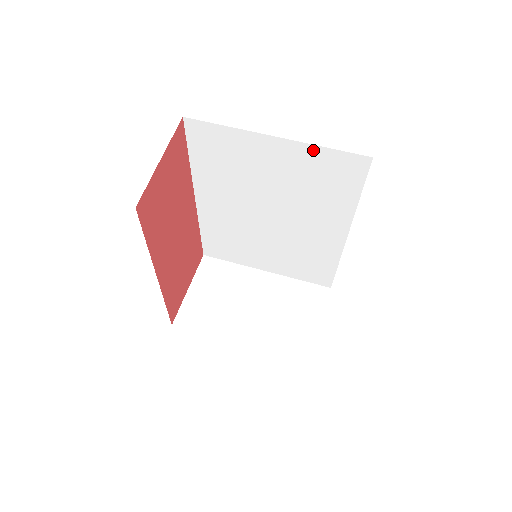
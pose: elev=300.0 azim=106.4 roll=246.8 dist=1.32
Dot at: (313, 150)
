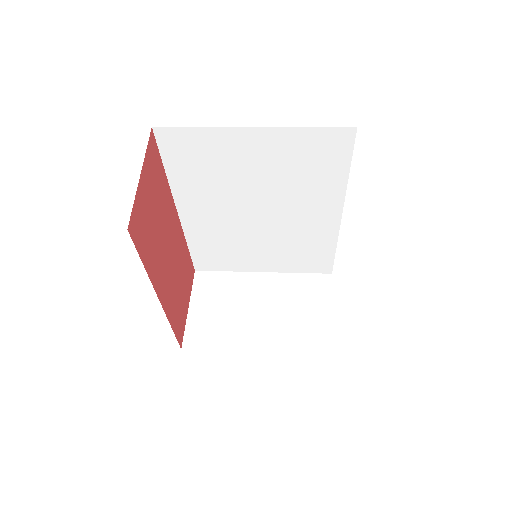
Dot at: (295, 133)
